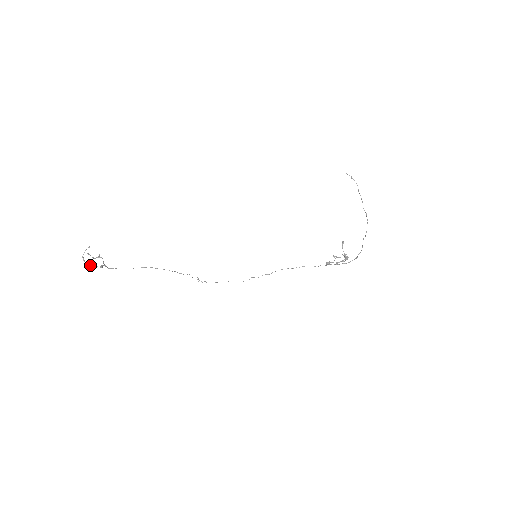
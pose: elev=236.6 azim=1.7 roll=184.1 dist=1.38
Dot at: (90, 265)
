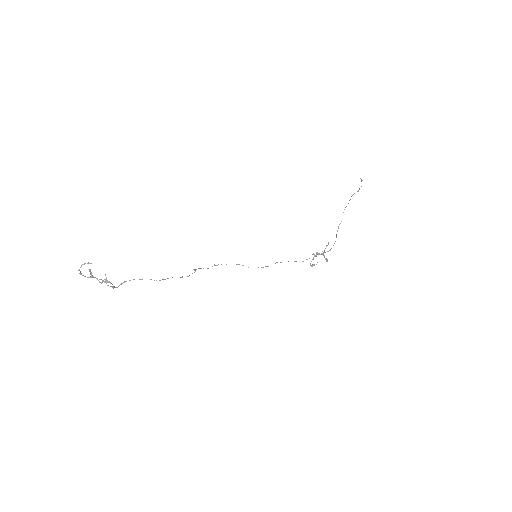
Dot at: (88, 277)
